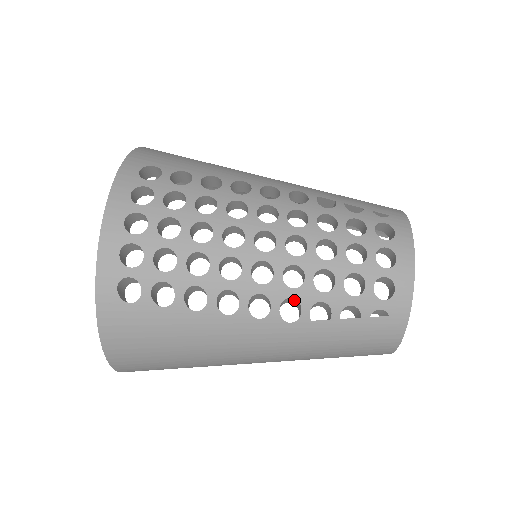
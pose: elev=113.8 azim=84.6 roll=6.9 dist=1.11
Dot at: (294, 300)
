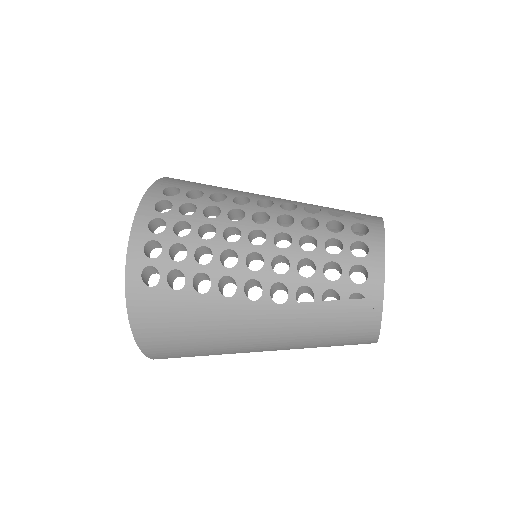
Dot at: (283, 285)
